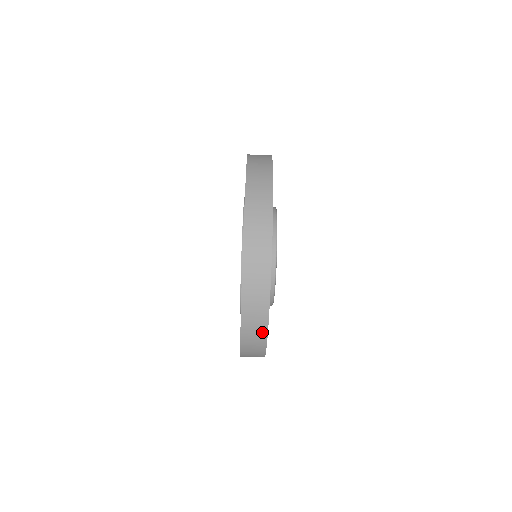
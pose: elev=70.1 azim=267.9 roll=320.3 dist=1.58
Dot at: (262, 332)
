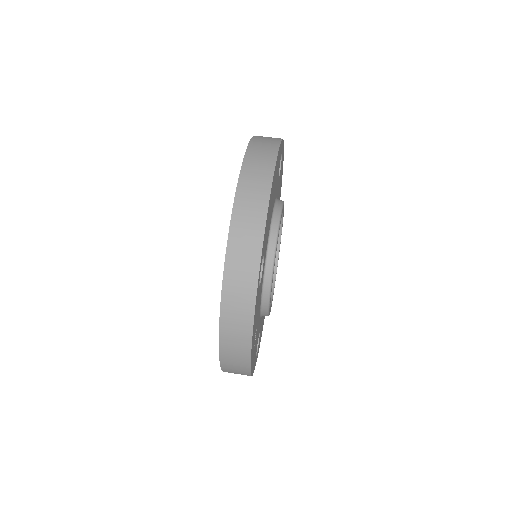
Dot at: (258, 222)
